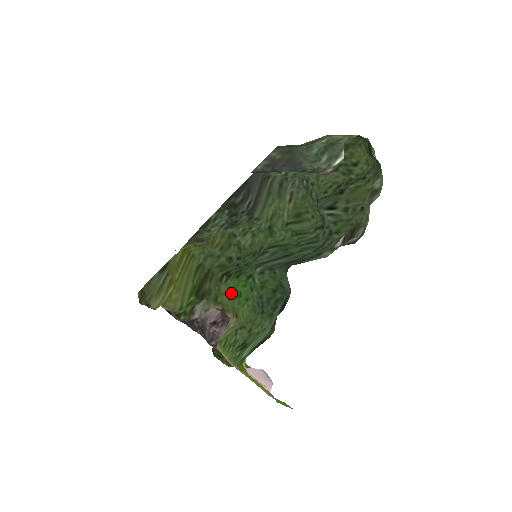
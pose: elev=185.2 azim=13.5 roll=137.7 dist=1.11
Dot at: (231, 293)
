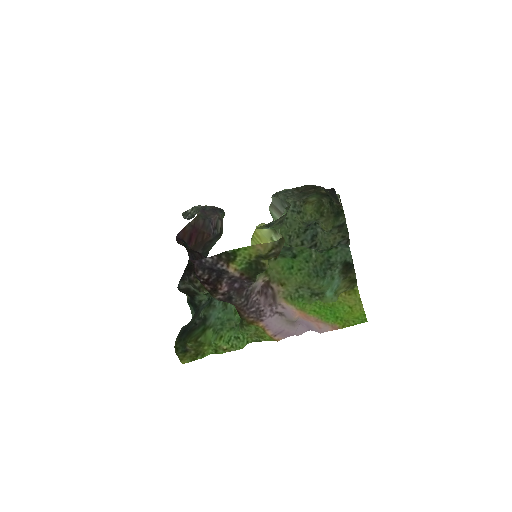
Dot at: (282, 267)
